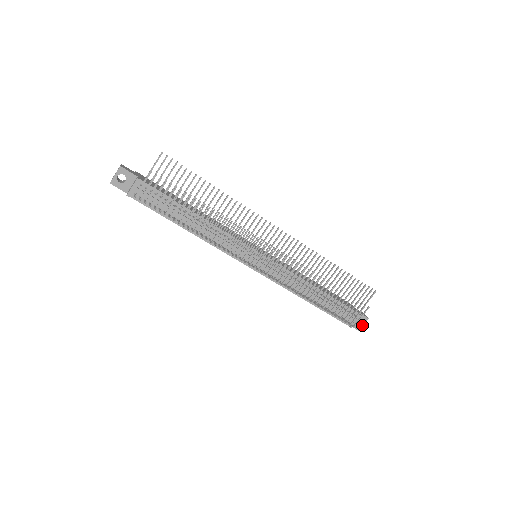
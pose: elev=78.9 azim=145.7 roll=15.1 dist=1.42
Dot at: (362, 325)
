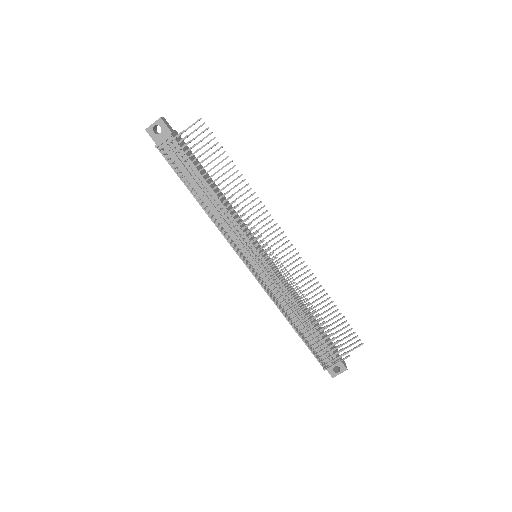
Dot at: (338, 373)
